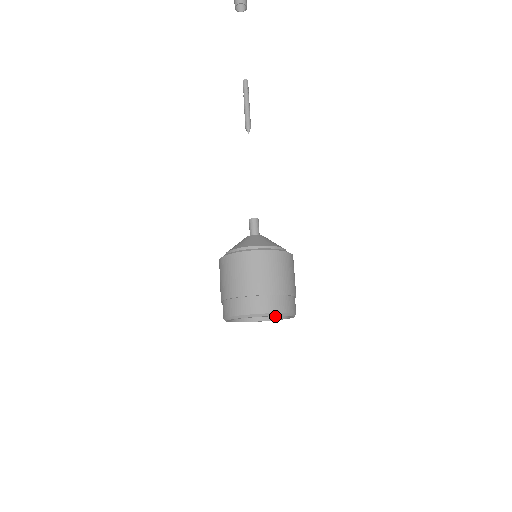
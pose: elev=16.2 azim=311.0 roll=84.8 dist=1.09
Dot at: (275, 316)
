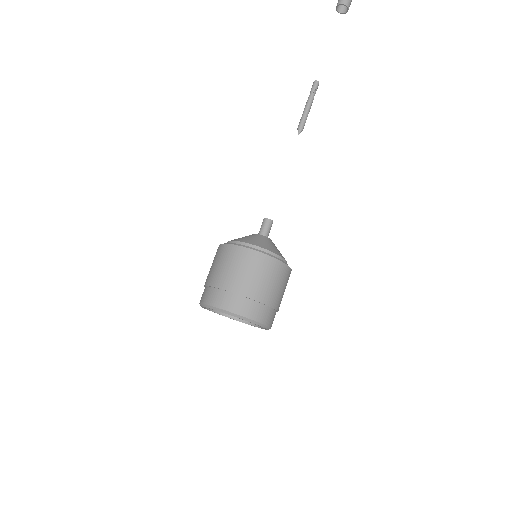
Dot at: occluded
